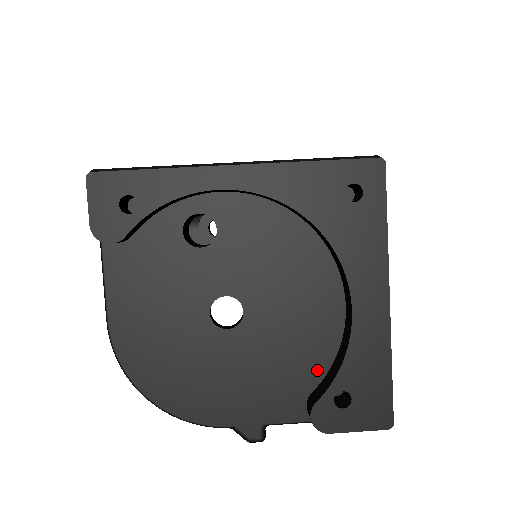
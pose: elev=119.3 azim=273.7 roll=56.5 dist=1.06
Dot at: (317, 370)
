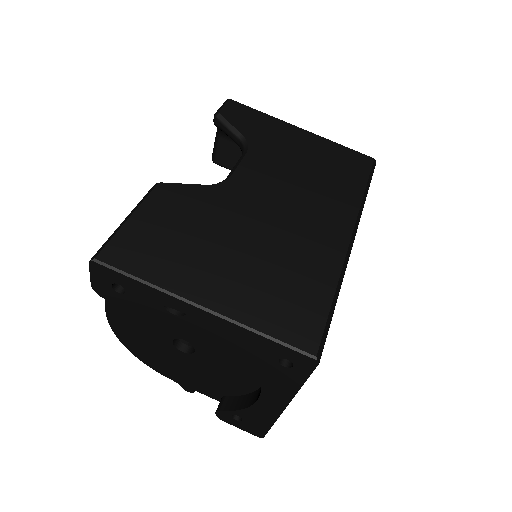
Dot at: (234, 392)
